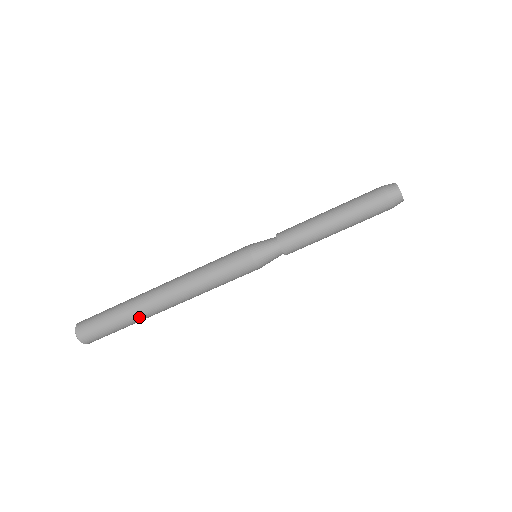
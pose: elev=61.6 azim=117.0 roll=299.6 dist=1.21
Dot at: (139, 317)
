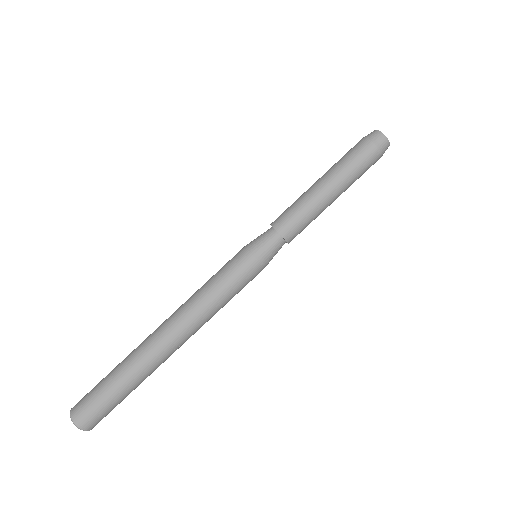
Dot at: (132, 359)
